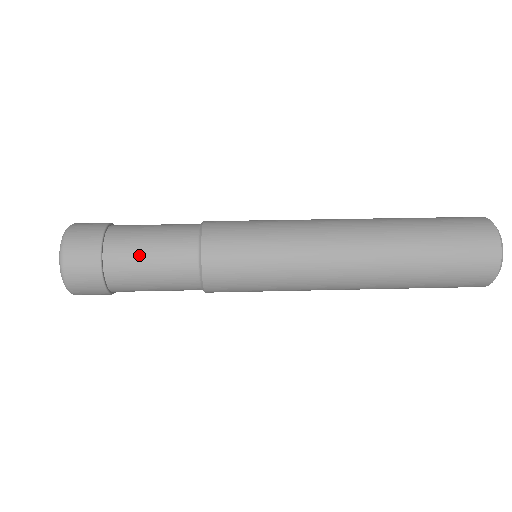
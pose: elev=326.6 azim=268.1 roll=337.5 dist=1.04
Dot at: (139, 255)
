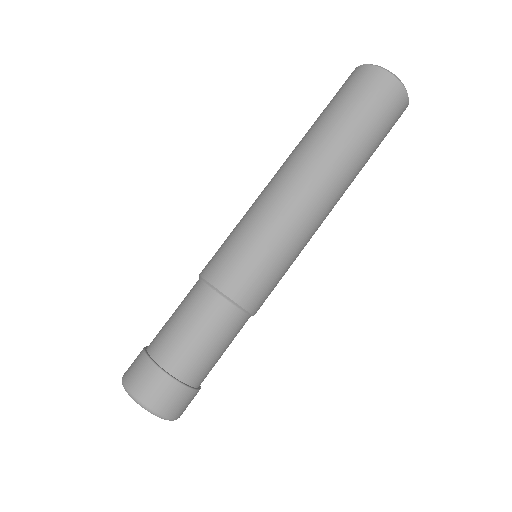
Dot at: (215, 360)
